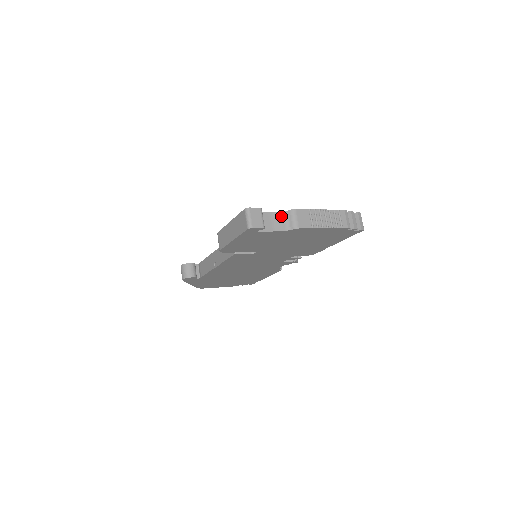
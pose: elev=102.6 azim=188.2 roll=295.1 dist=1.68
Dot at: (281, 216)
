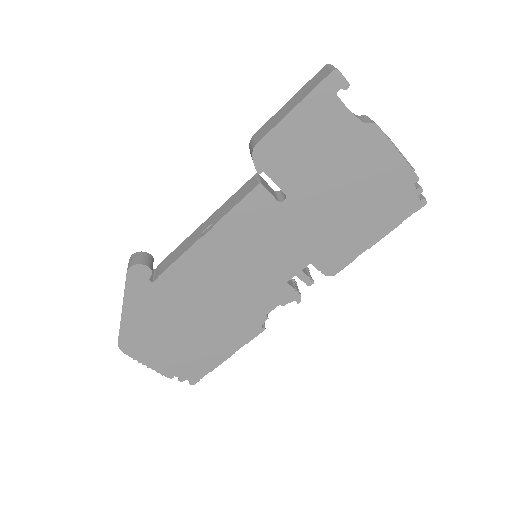
Dot at: (354, 114)
